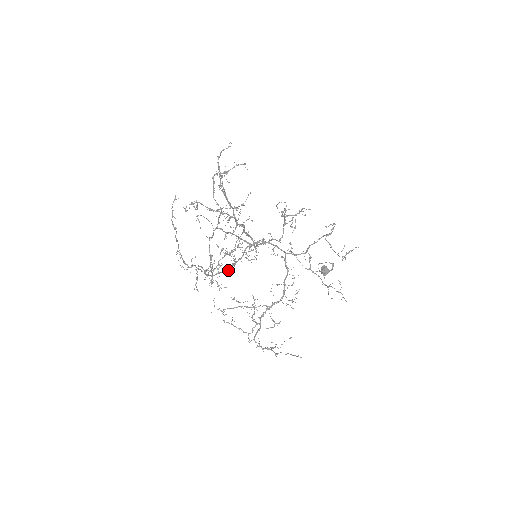
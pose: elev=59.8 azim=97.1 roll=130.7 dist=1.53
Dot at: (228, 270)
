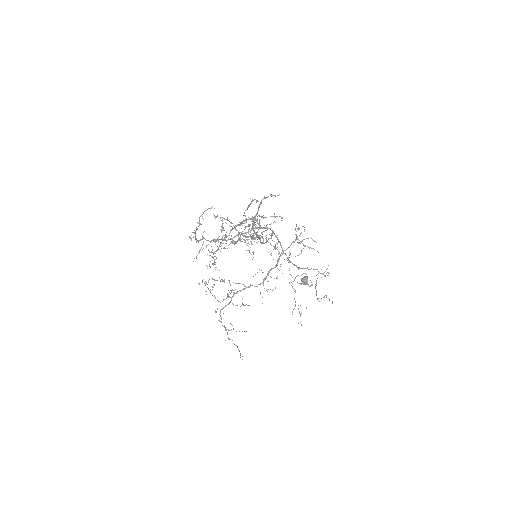
Dot at: (231, 239)
